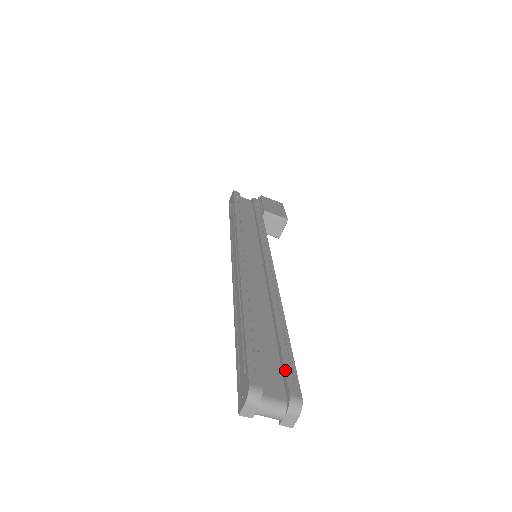
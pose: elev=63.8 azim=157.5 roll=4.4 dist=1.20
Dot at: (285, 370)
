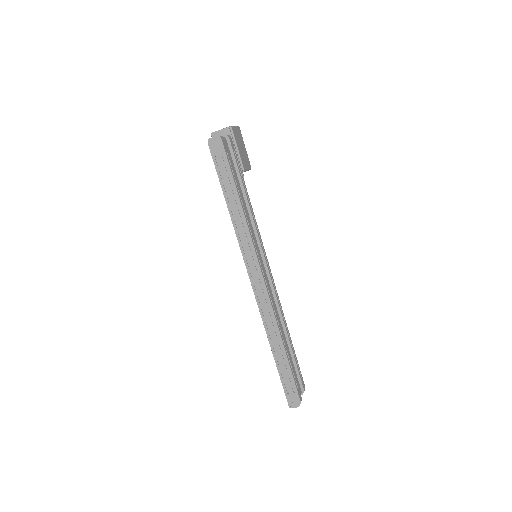
Dot at: (300, 376)
